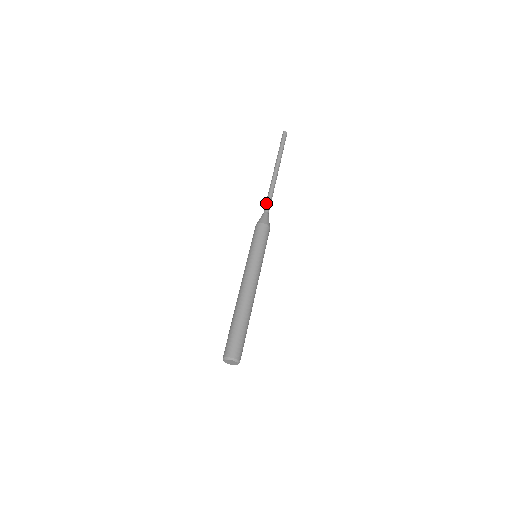
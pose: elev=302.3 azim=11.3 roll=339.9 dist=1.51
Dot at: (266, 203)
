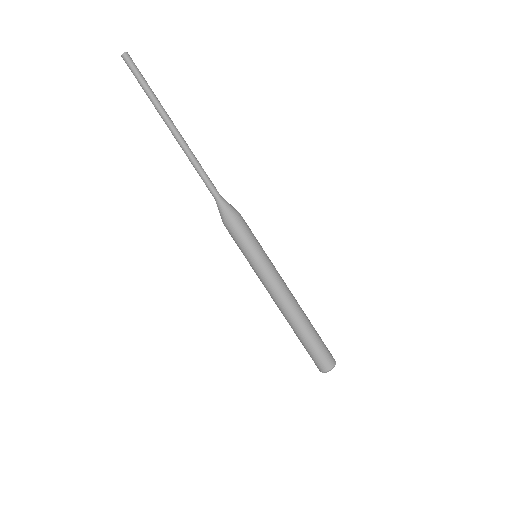
Dot at: (206, 186)
